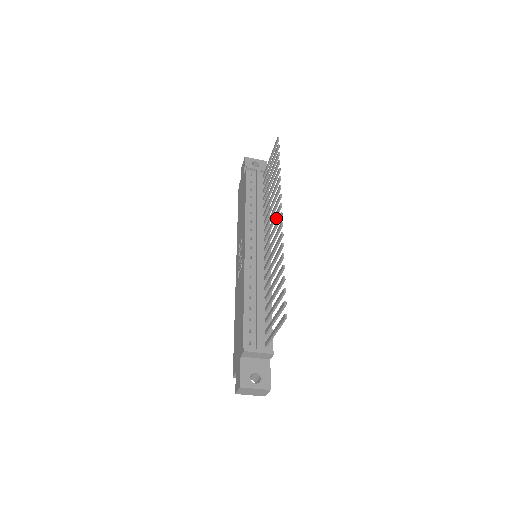
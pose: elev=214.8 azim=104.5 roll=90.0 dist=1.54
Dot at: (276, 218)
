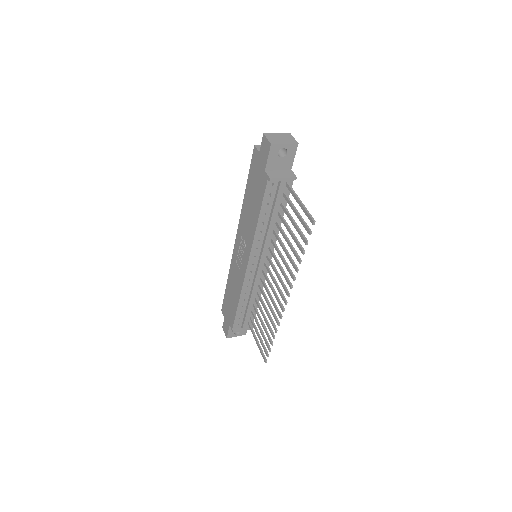
Dot at: (282, 283)
